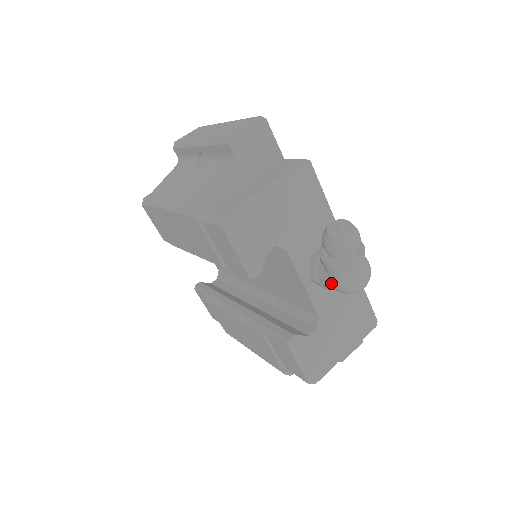
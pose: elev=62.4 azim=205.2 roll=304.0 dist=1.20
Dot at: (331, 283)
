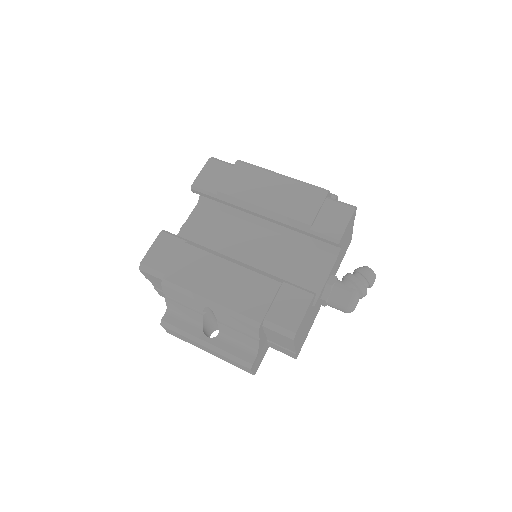
Dot at: (346, 291)
